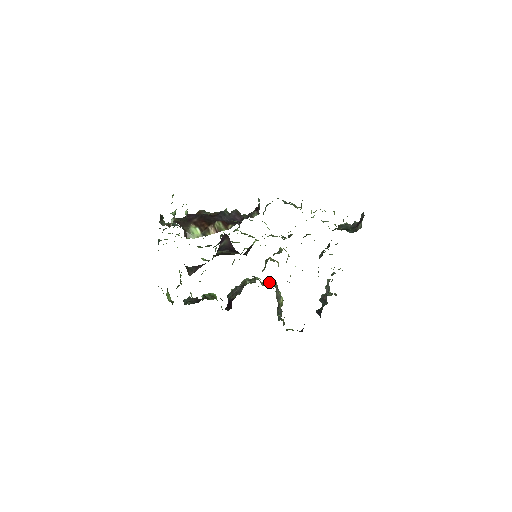
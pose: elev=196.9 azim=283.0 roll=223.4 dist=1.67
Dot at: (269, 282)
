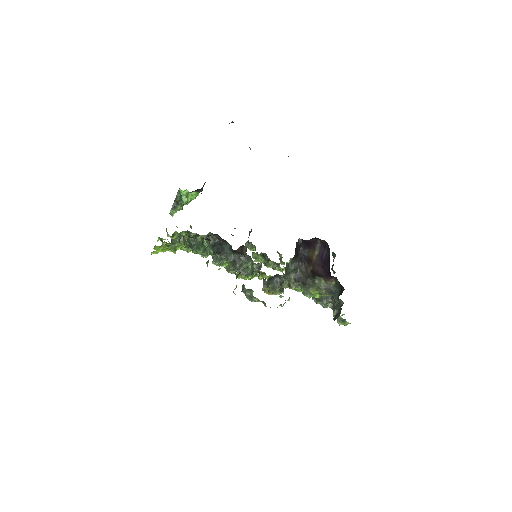
Dot at: occluded
